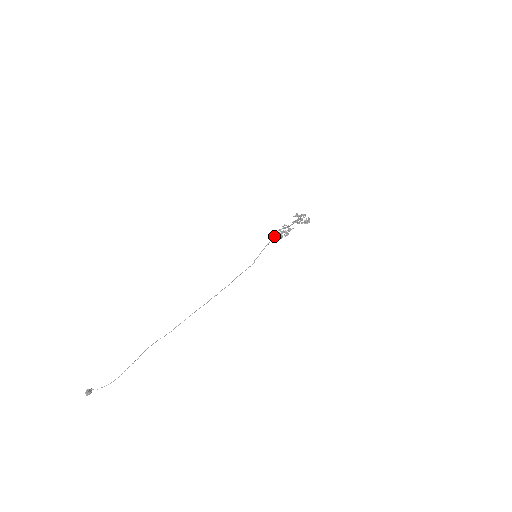
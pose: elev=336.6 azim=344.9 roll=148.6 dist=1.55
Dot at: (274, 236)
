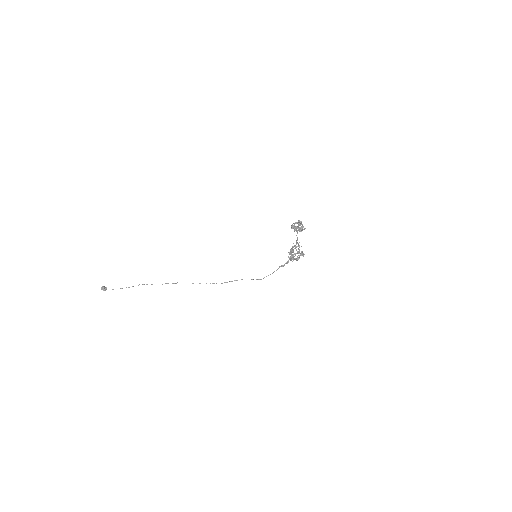
Dot at: (289, 257)
